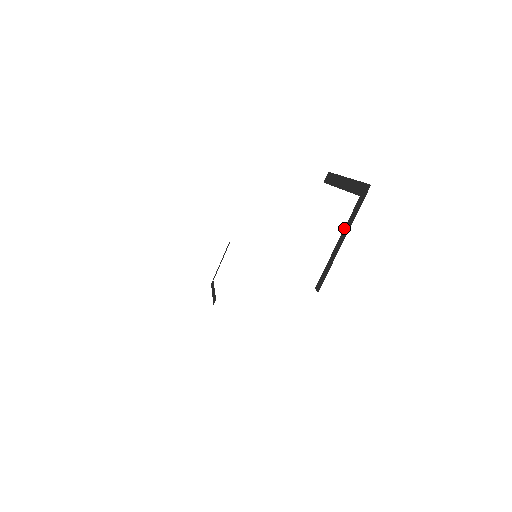
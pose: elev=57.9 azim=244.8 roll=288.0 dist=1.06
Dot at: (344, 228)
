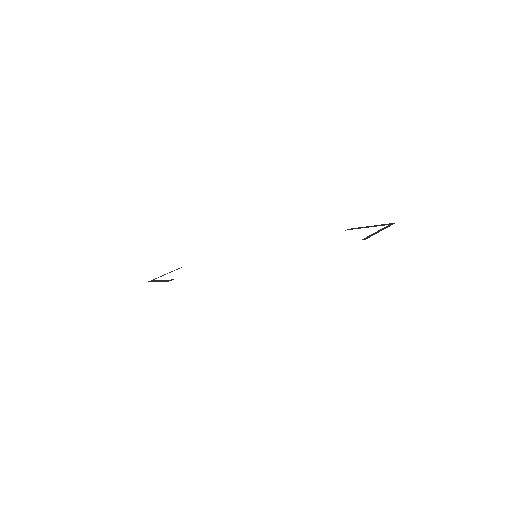
Dot at: (380, 230)
